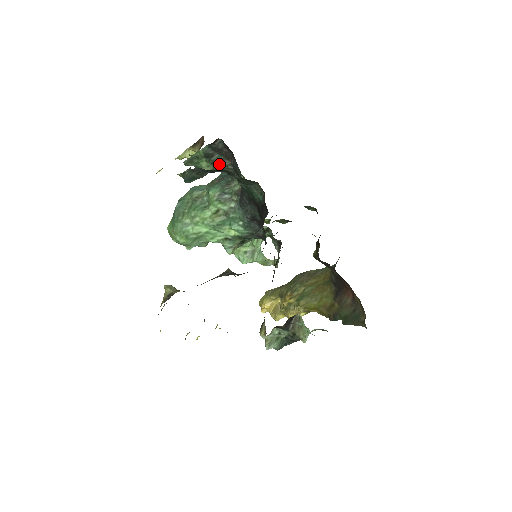
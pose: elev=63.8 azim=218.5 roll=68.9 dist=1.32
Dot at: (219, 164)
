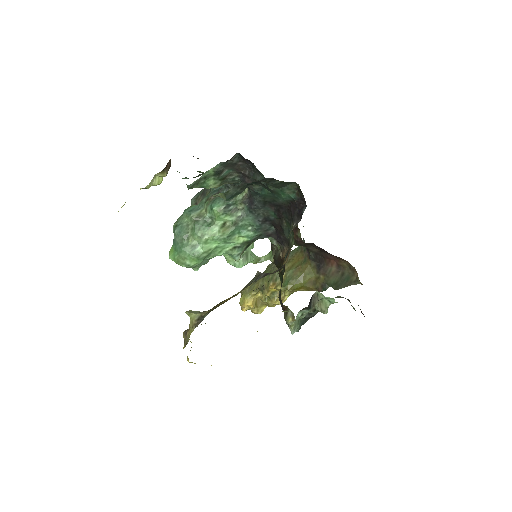
Dot at: (227, 179)
